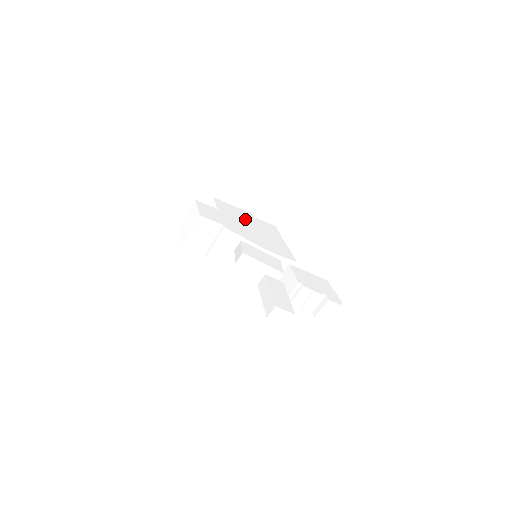
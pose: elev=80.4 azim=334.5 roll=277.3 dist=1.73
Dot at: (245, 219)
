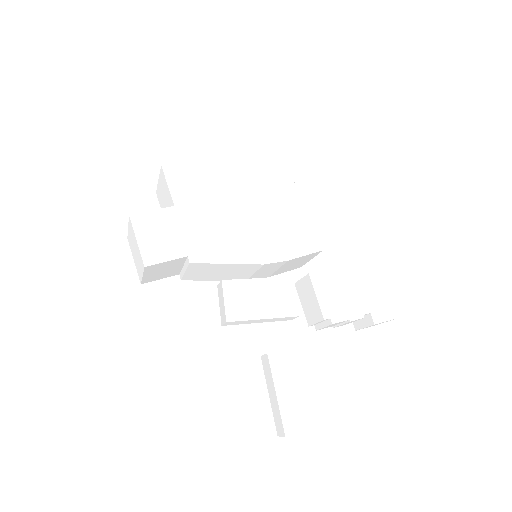
Dot at: (226, 188)
